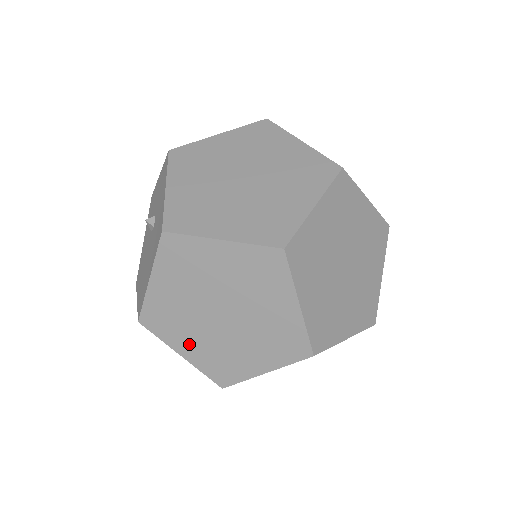
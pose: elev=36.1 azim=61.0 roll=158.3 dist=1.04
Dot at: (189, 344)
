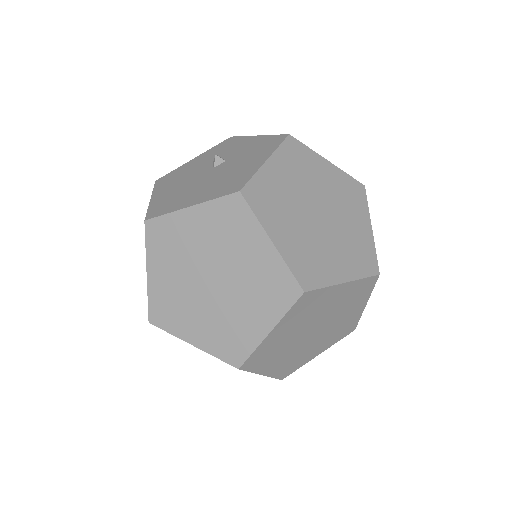
Dot at: (284, 232)
